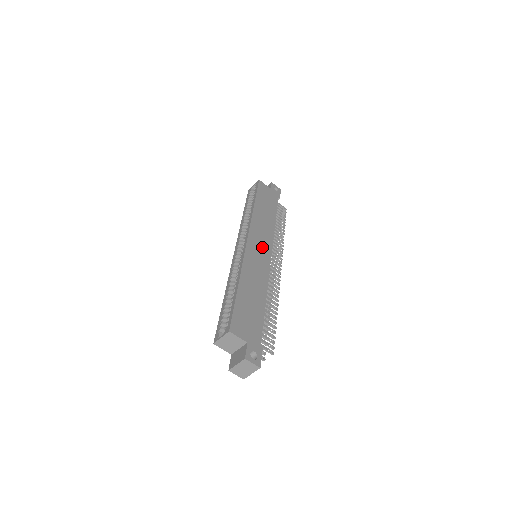
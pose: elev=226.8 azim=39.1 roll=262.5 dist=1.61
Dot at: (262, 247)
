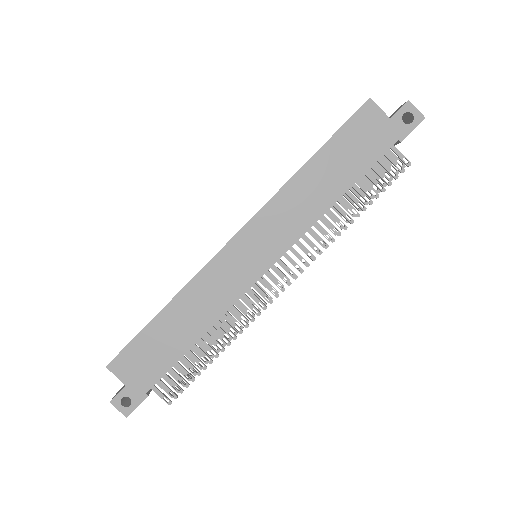
Dot at: (259, 252)
